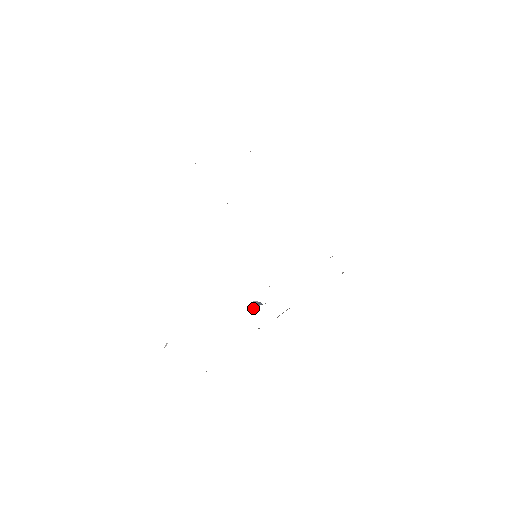
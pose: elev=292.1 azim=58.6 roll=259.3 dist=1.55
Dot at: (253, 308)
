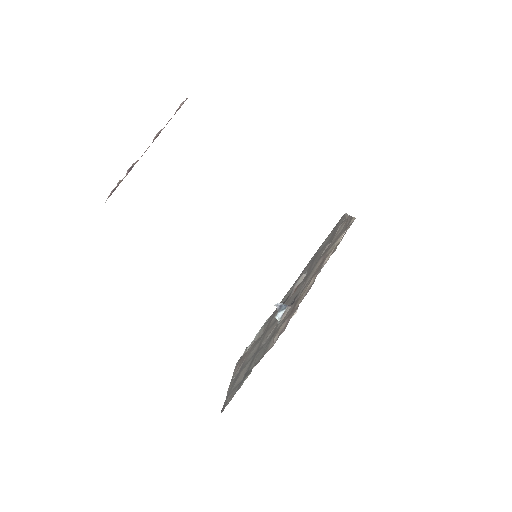
Dot at: (280, 319)
